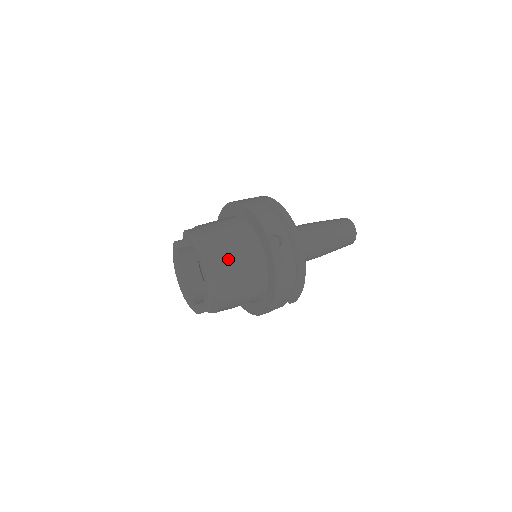
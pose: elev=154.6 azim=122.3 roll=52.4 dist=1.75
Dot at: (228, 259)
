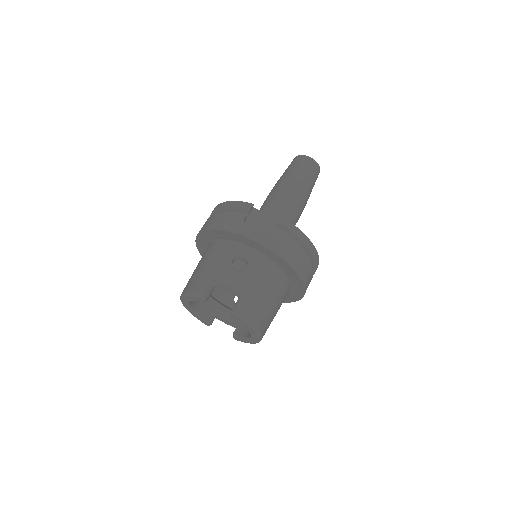
Dot at: (272, 320)
